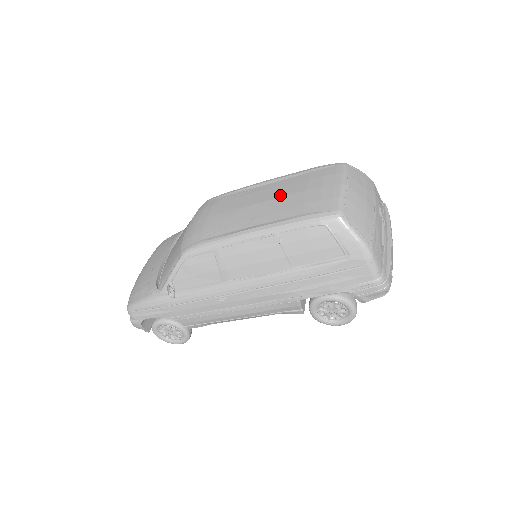
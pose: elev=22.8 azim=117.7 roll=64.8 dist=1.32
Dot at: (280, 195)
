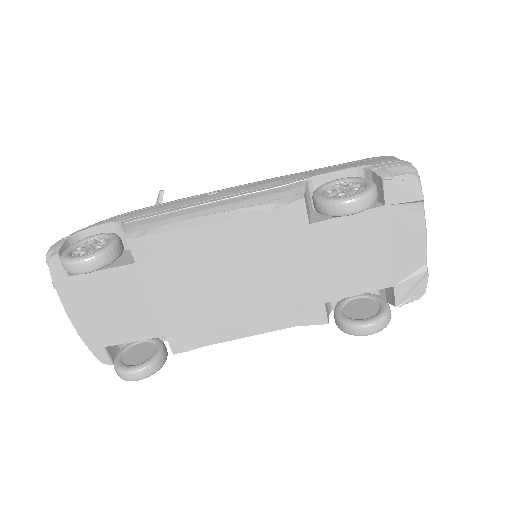
Dot at: occluded
